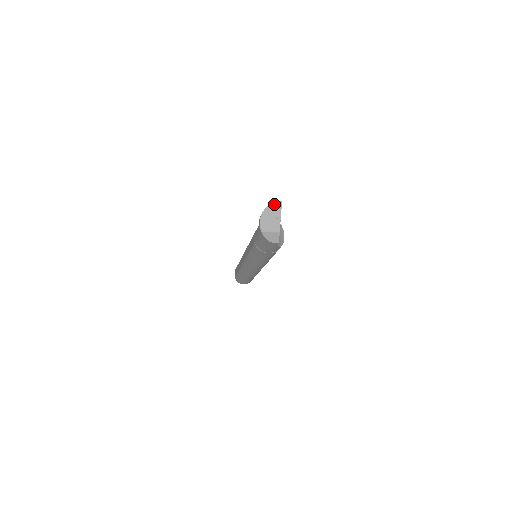
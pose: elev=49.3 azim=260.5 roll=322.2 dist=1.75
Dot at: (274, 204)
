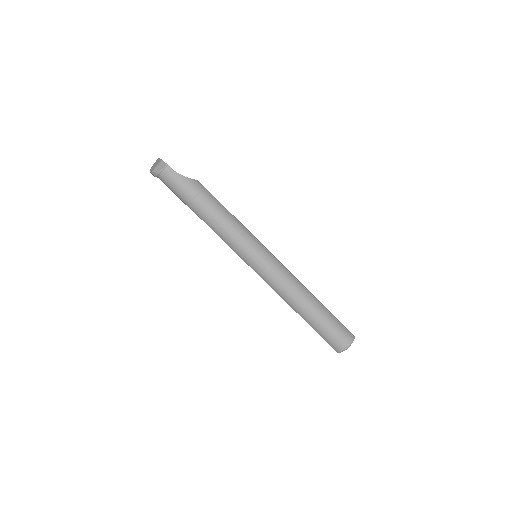
Dot at: occluded
